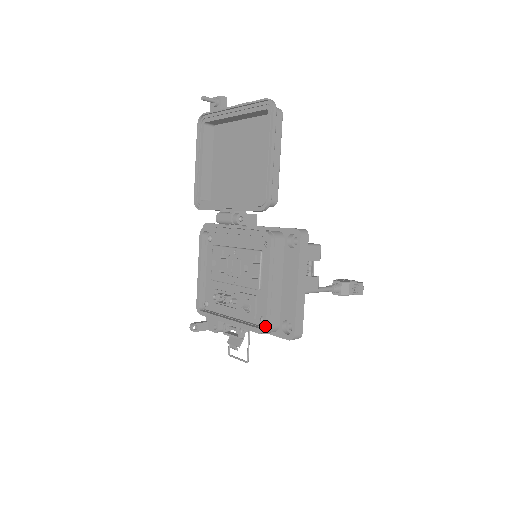
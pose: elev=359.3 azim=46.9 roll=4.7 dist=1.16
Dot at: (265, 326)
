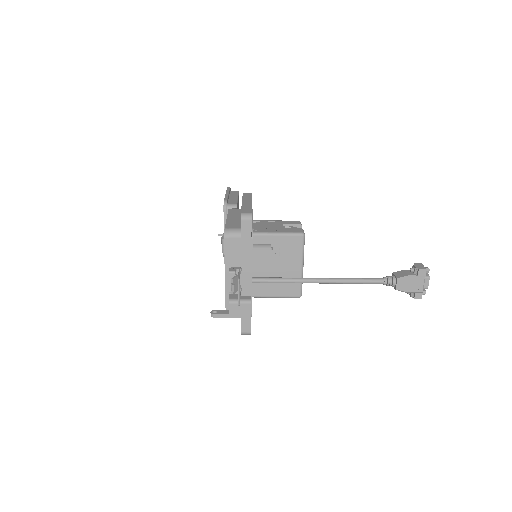
Dot at: (224, 229)
